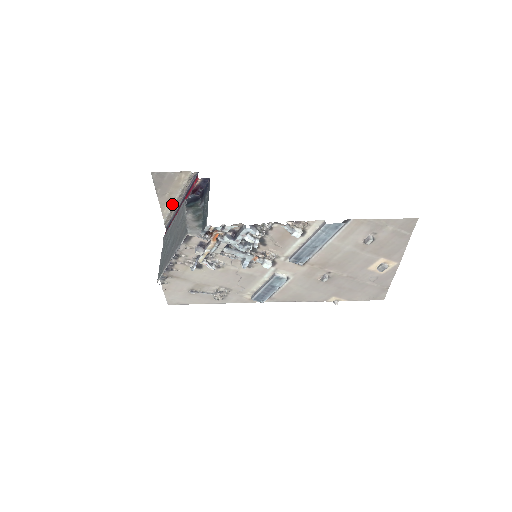
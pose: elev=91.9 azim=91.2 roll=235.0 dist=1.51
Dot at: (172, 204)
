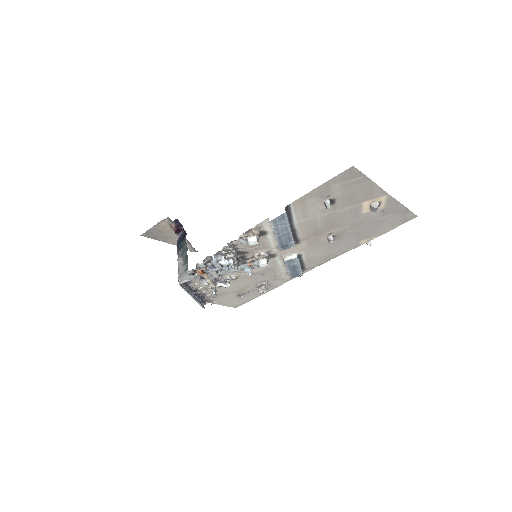
Dot at: occluded
